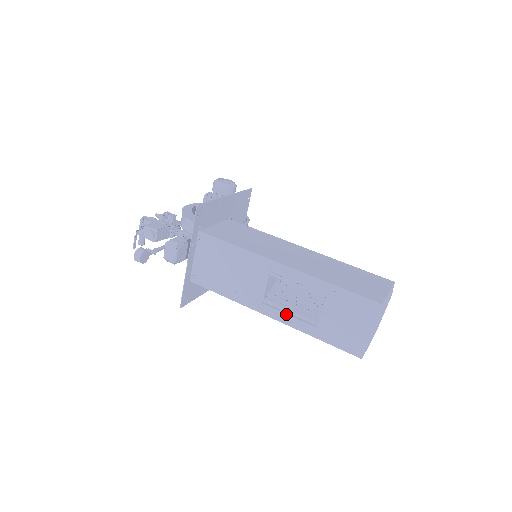
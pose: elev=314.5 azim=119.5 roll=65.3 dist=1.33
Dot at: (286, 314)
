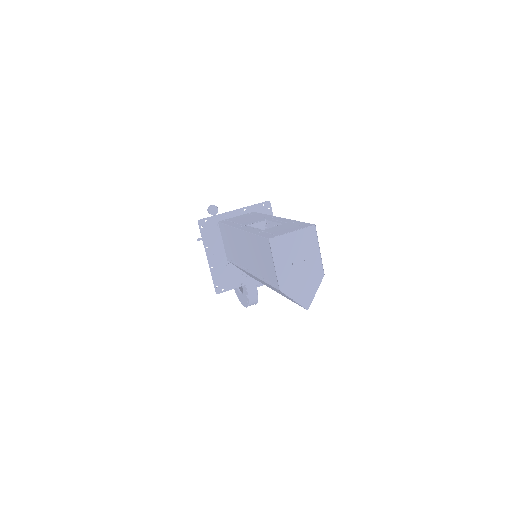
Dot at: (252, 228)
